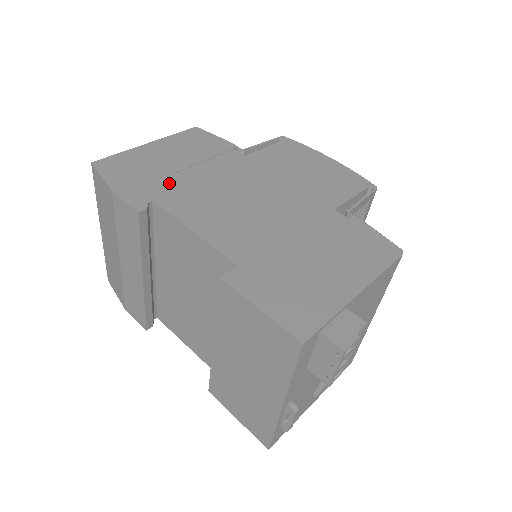
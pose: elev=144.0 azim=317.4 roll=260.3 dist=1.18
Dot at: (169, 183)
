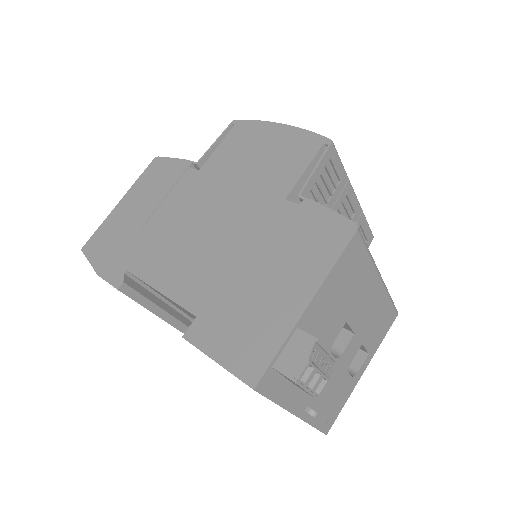
Dot at: (138, 243)
